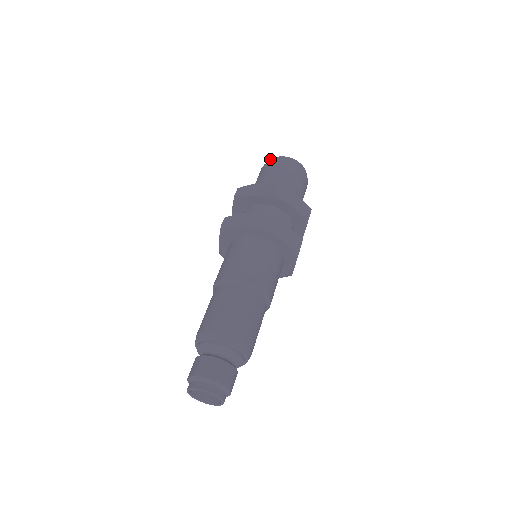
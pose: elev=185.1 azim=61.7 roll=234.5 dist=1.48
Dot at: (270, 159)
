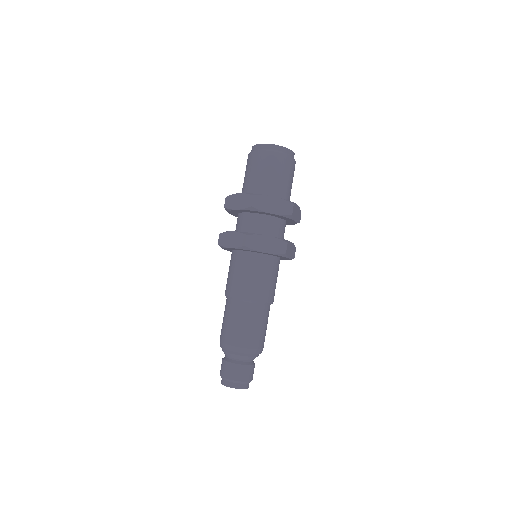
Dot at: (252, 146)
